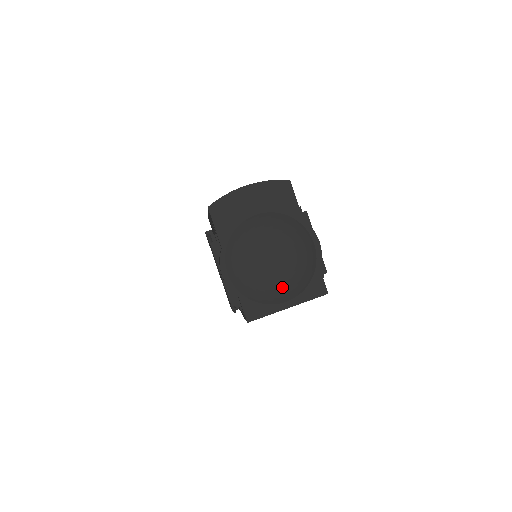
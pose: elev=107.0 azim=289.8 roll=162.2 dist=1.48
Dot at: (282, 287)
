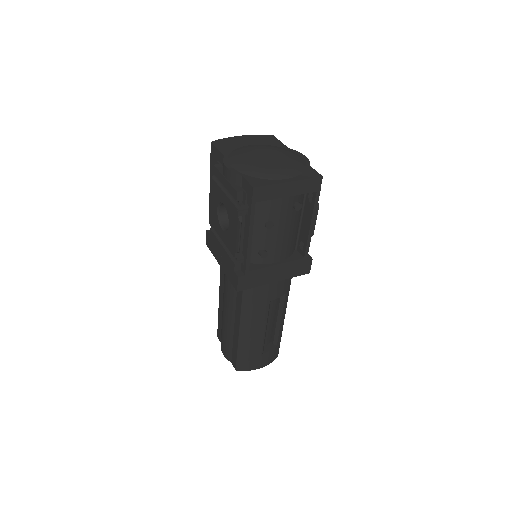
Dot at: (280, 169)
